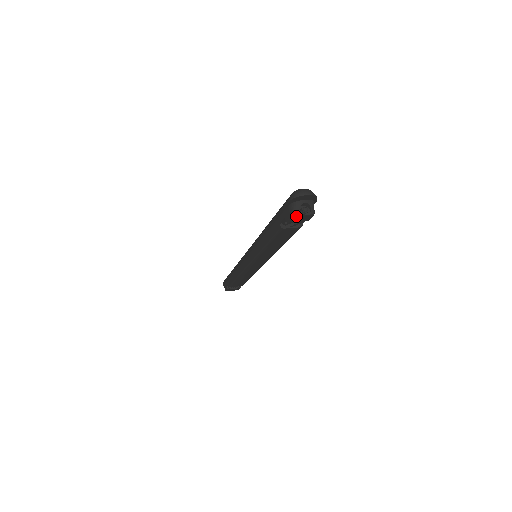
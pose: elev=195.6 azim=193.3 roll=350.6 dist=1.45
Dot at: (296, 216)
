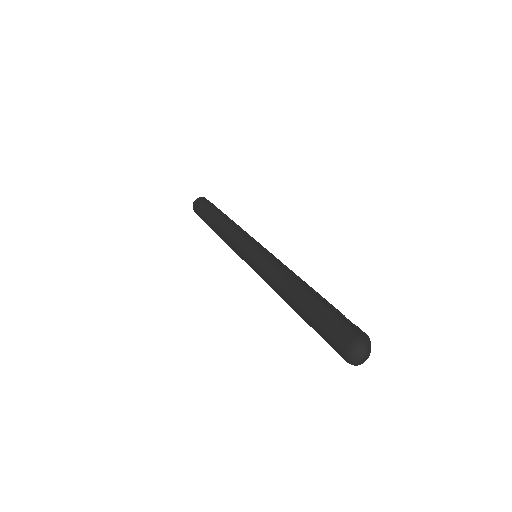
Dot at: occluded
